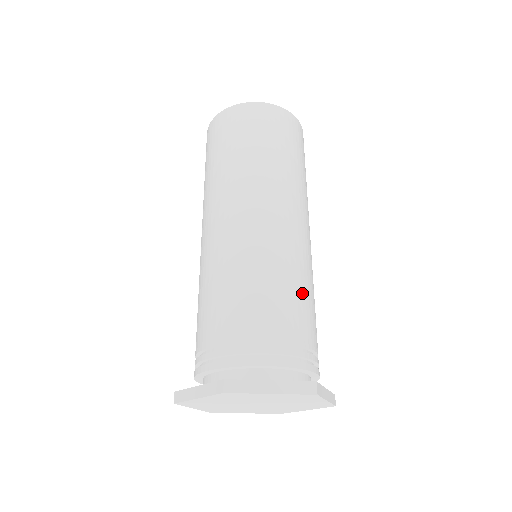
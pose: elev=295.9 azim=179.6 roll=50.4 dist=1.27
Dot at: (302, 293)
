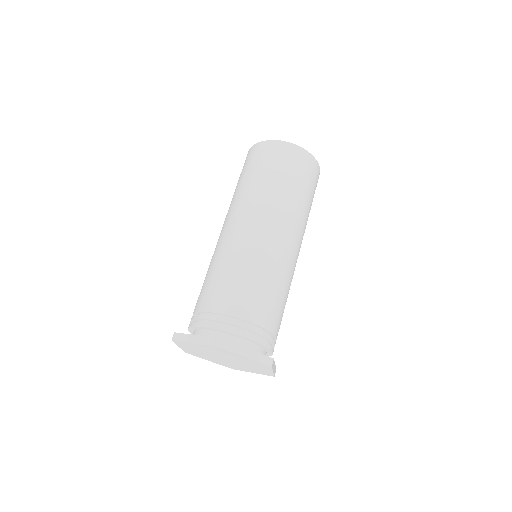
Dot at: (282, 297)
